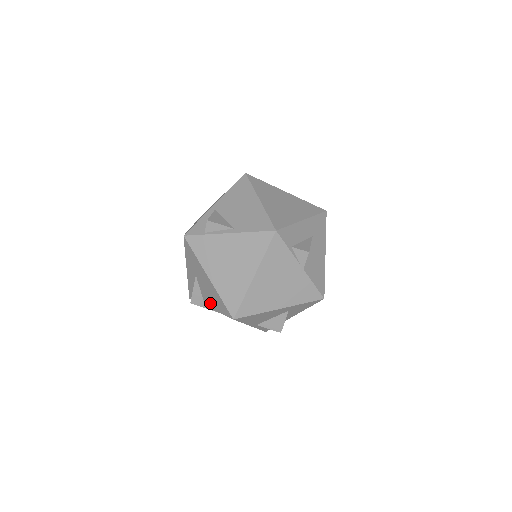
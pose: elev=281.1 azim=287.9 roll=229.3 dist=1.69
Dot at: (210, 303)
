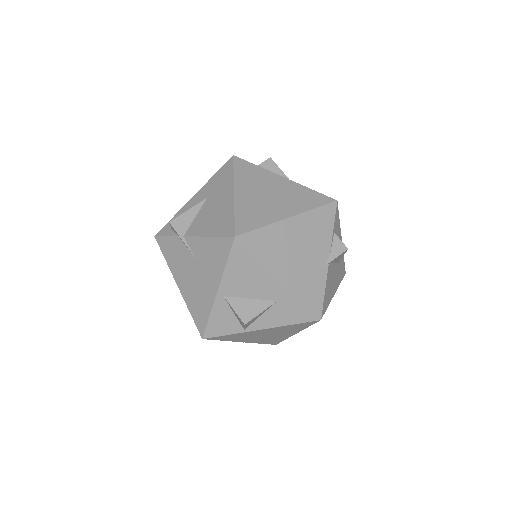
Dot at: (201, 228)
